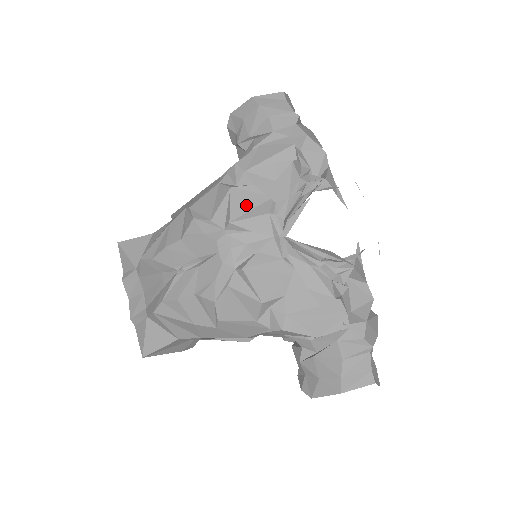
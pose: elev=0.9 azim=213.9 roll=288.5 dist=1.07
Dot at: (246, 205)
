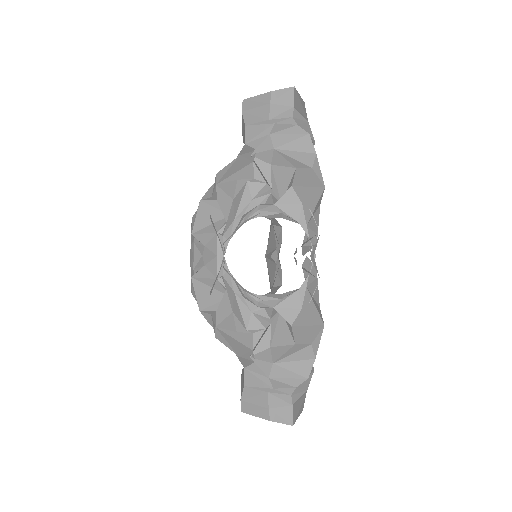
Dot at: (207, 220)
